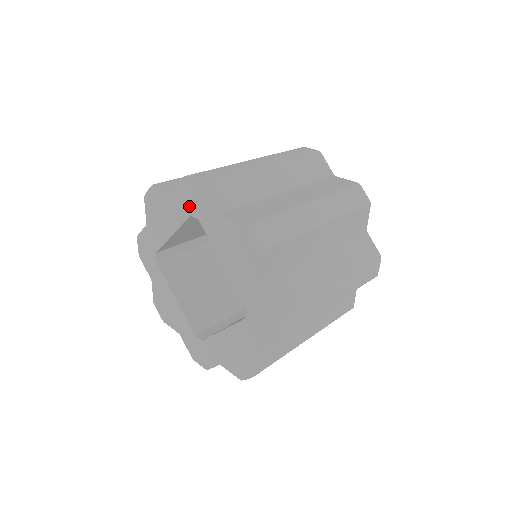
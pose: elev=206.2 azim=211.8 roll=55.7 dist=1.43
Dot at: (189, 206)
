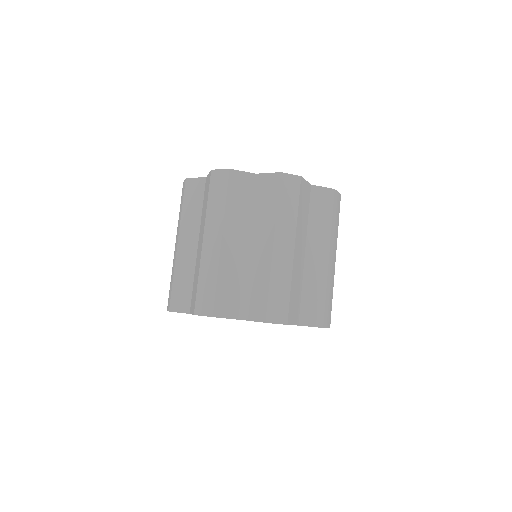
Dot at: occluded
